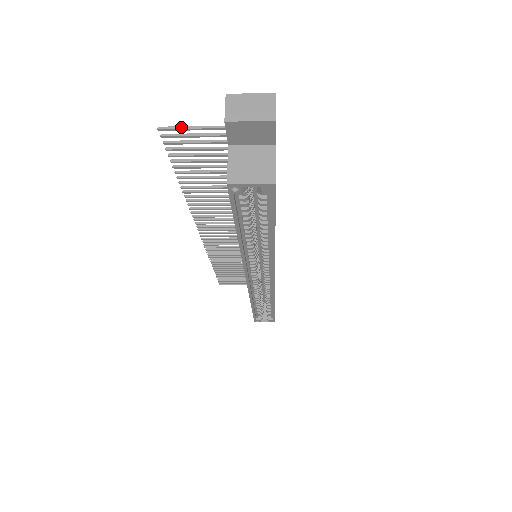
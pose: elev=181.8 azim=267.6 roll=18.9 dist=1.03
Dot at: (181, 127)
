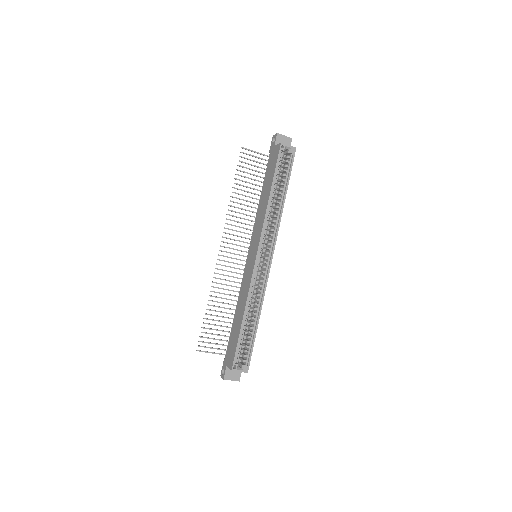
Dot at: (250, 150)
